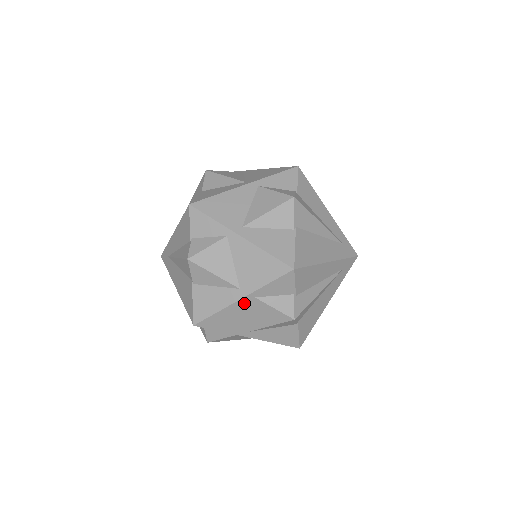
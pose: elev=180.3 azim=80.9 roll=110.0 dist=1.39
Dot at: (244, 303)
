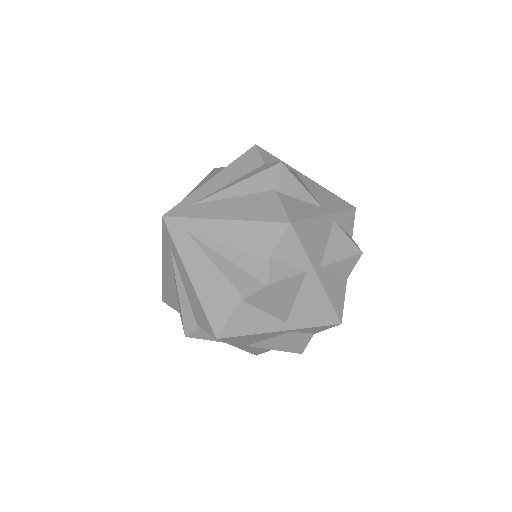
Dot at: (278, 333)
